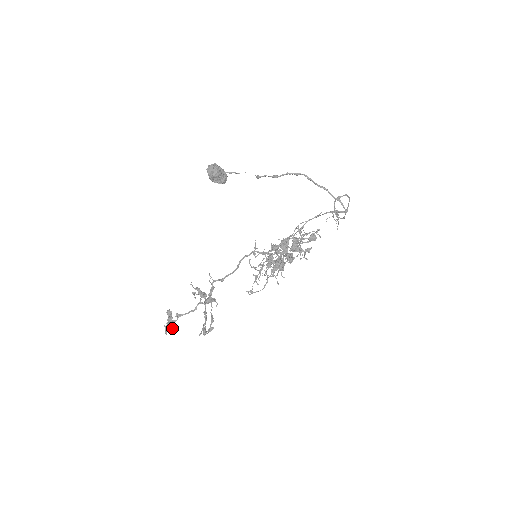
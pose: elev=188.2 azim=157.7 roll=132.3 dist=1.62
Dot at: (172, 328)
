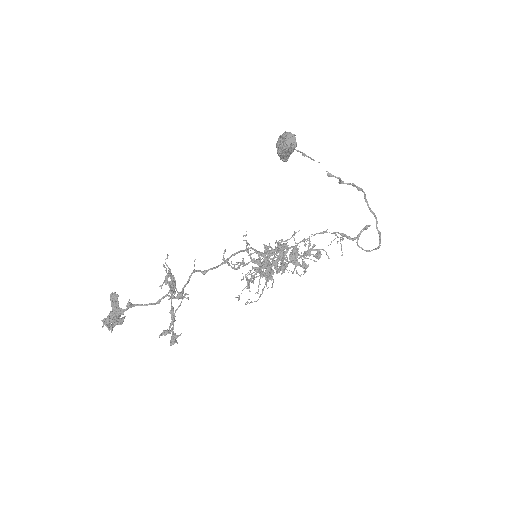
Dot at: (121, 323)
